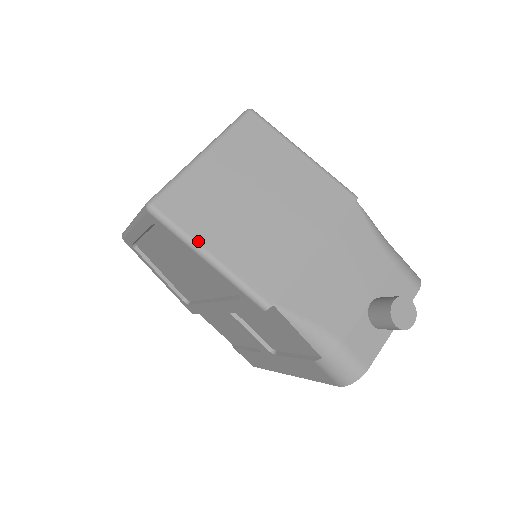
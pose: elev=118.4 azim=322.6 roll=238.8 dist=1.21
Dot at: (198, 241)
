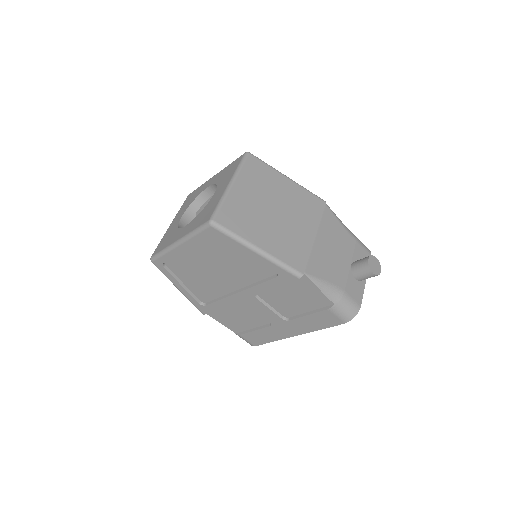
Dot at: (249, 240)
